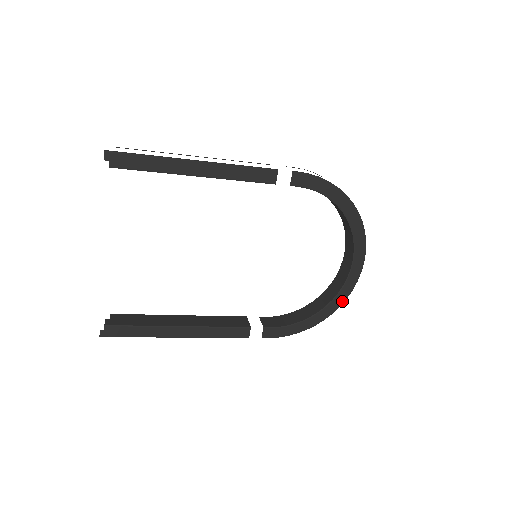
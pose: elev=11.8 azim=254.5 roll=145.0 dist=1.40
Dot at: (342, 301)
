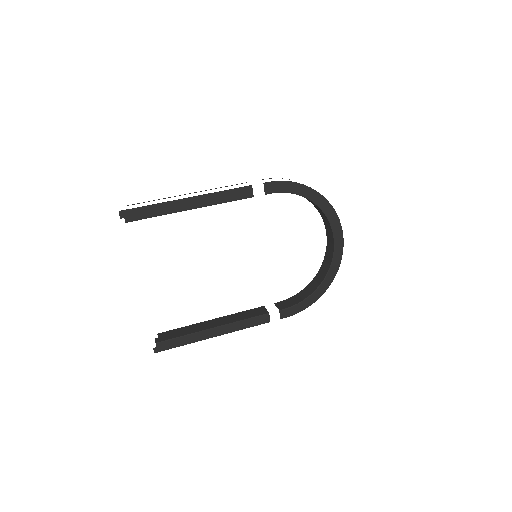
Dot at: (336, 271)
